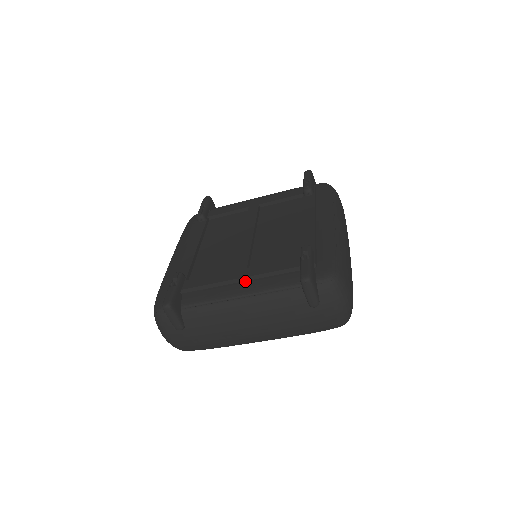
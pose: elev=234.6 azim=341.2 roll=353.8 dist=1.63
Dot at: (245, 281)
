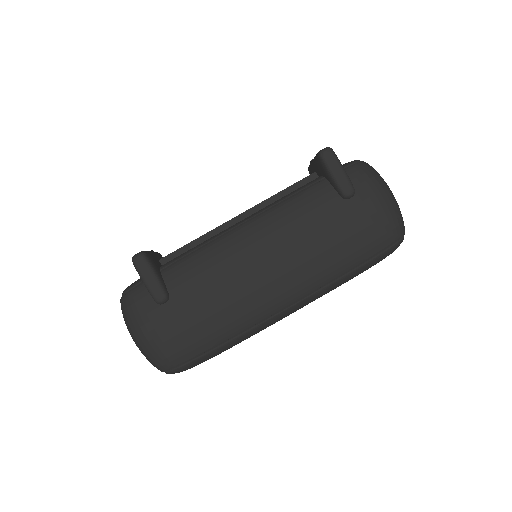
Dot at: (246, 217)
